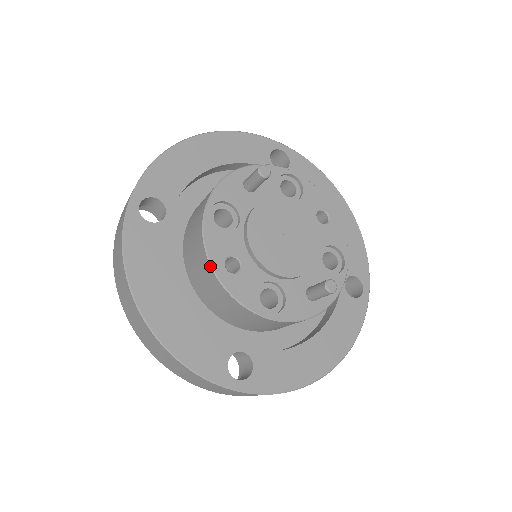
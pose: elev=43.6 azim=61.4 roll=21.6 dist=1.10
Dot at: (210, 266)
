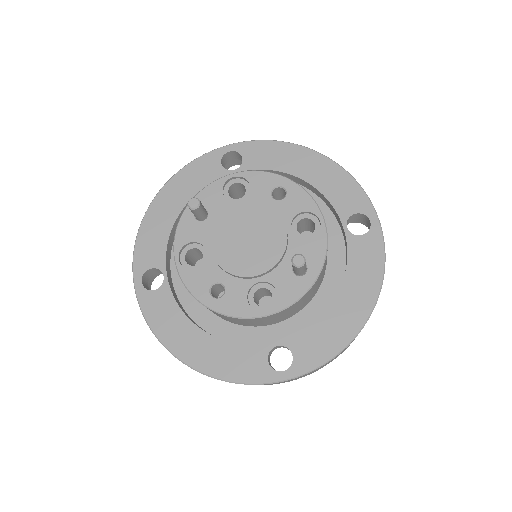
Dot at: occluded
